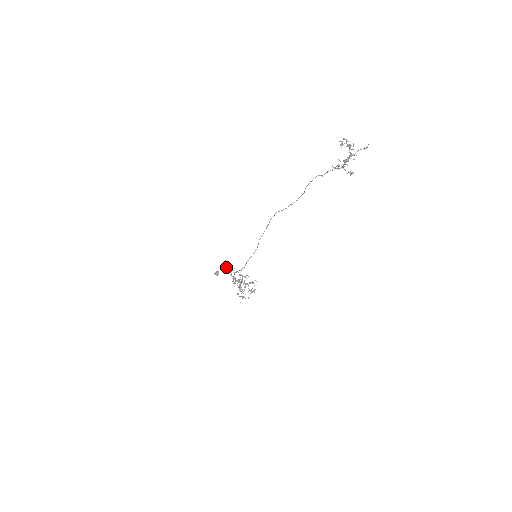
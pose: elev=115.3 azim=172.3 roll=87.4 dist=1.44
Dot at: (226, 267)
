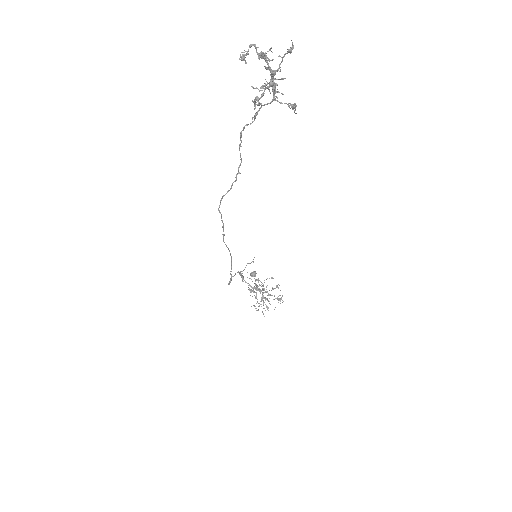
Dot at: occluded
